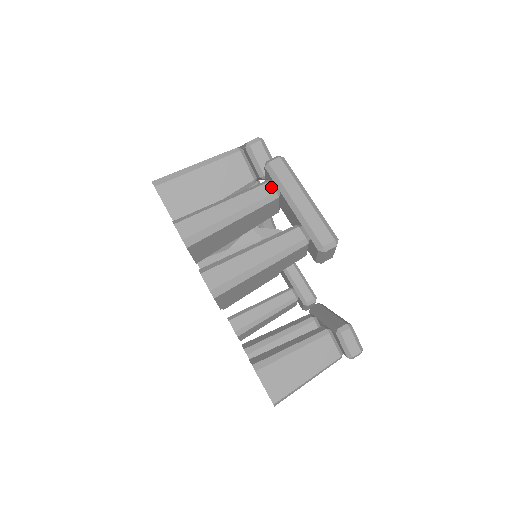
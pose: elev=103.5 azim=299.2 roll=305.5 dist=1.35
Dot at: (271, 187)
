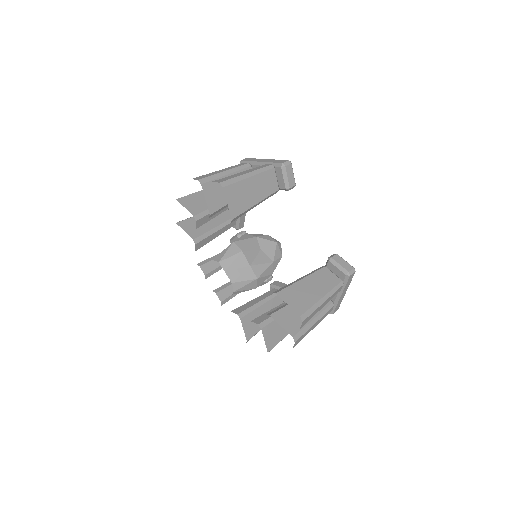
Dot at: (245, 163)
